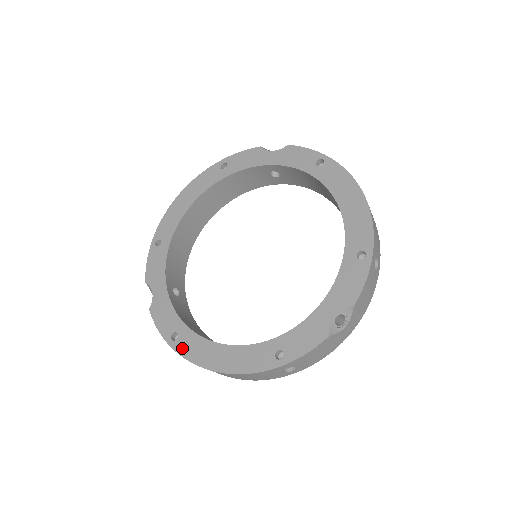
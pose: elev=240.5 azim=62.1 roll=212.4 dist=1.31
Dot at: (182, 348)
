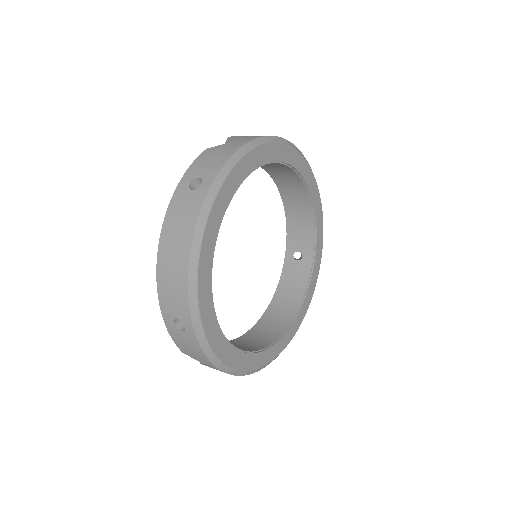
Dot at: occluded
